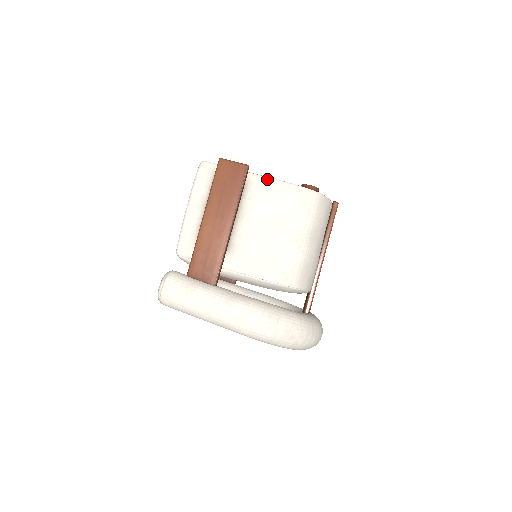
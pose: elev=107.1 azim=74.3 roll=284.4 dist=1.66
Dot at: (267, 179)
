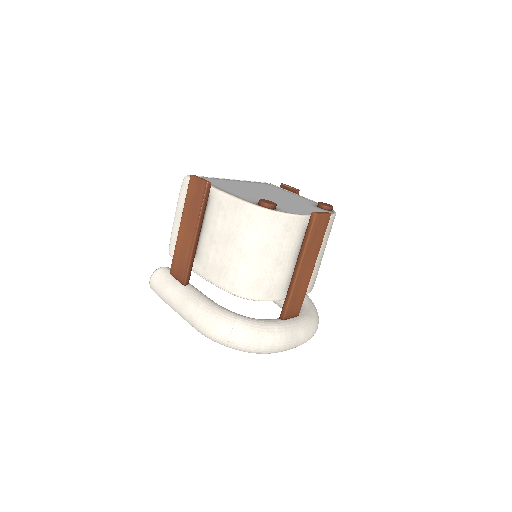
Dot at: (223, 195)
